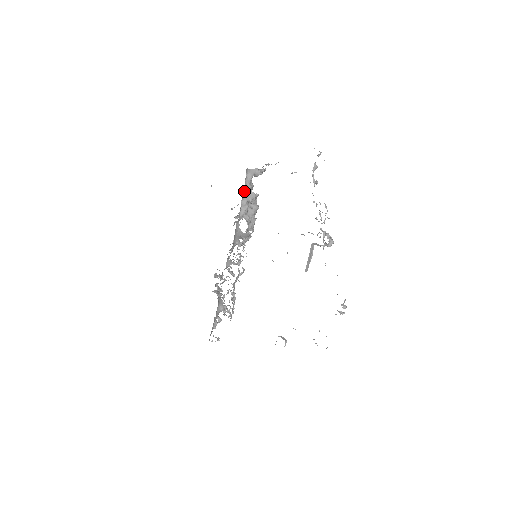
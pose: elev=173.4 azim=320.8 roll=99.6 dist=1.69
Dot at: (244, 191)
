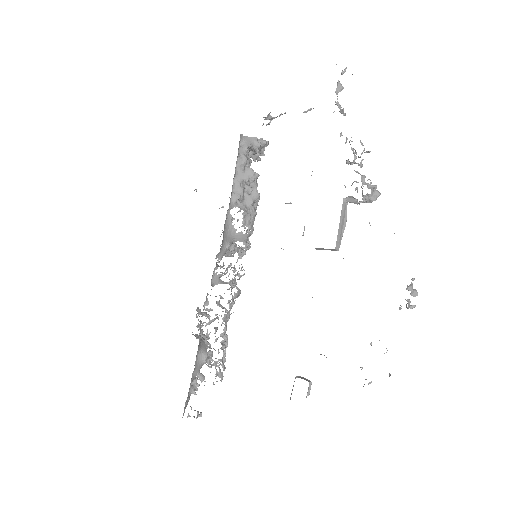
Dot at: (237, 165)
